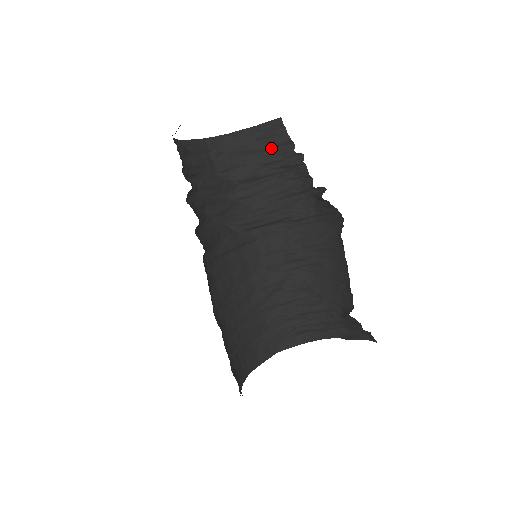
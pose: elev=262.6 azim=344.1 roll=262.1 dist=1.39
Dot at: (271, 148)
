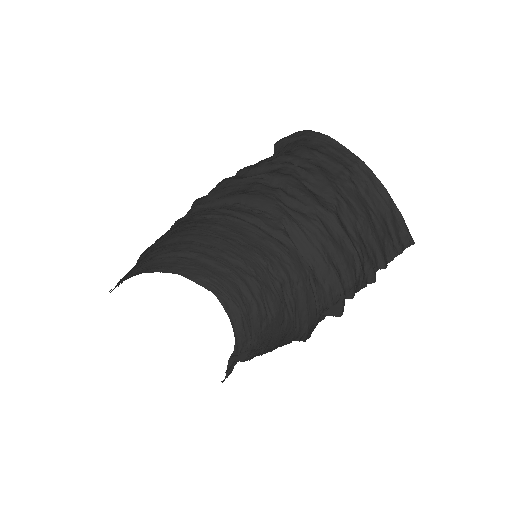
Dot at: (380, 240)
